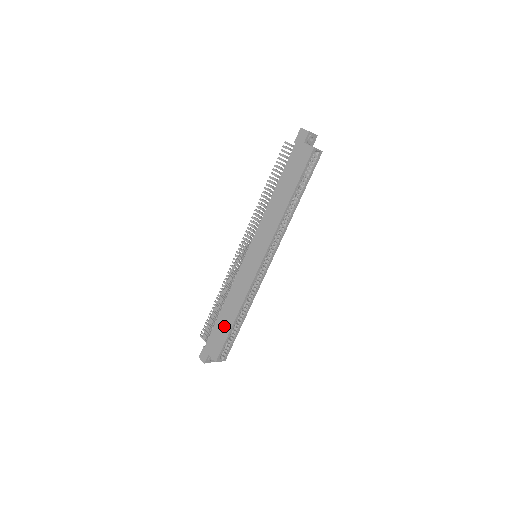
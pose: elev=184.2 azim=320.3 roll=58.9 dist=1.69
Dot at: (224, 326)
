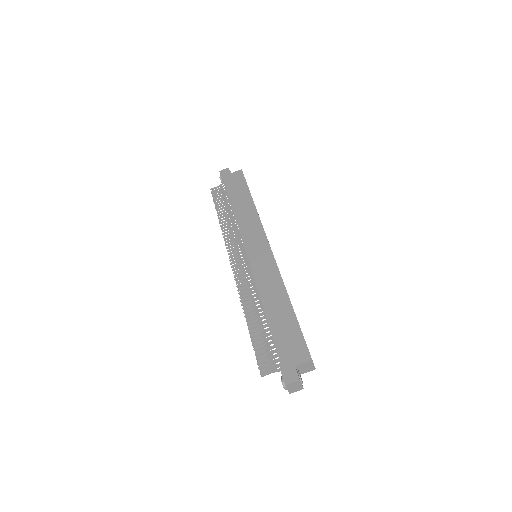
Dot at: (284, 320)
